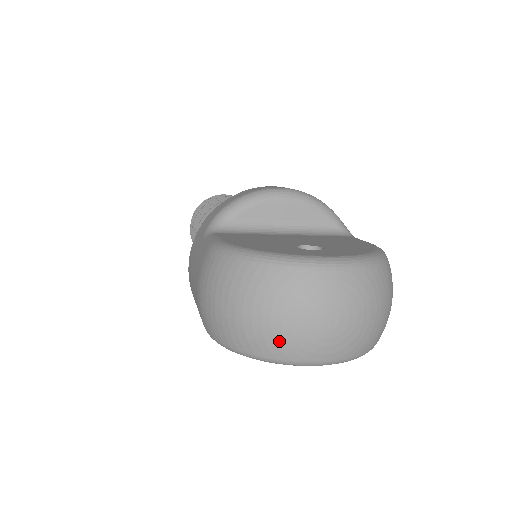
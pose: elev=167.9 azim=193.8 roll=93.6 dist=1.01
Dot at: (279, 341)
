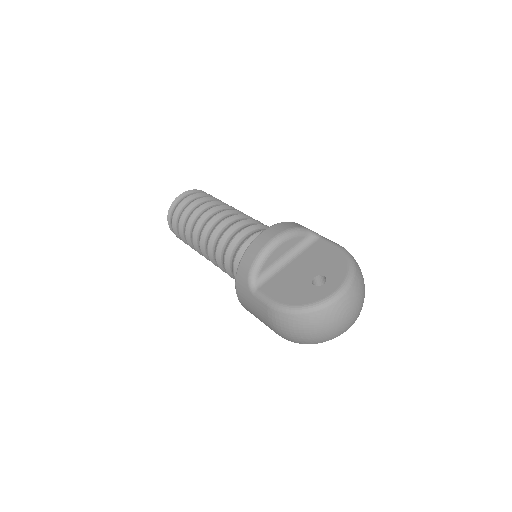
Dot at: (331, 335)
